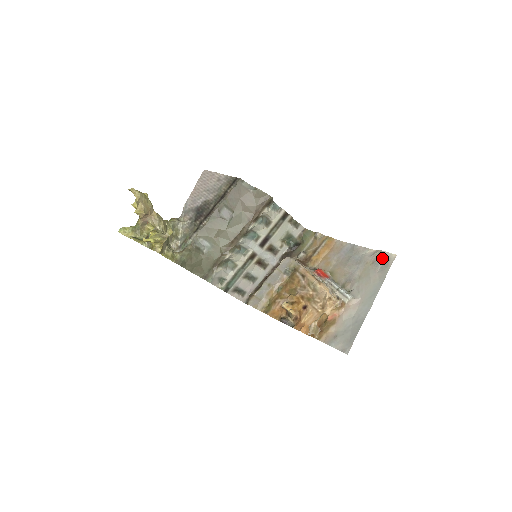
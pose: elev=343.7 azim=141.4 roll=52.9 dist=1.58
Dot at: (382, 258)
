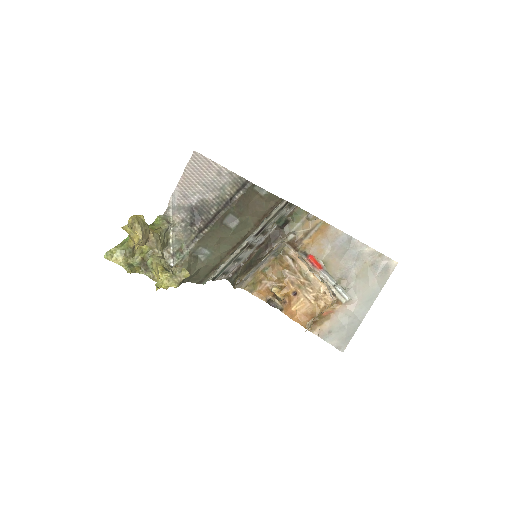
Dot at: (382, 262)
